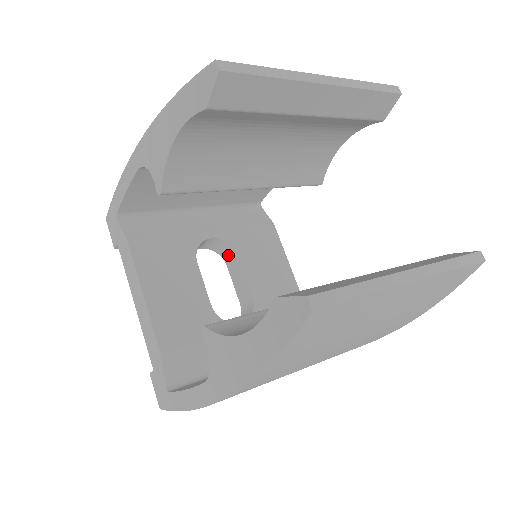
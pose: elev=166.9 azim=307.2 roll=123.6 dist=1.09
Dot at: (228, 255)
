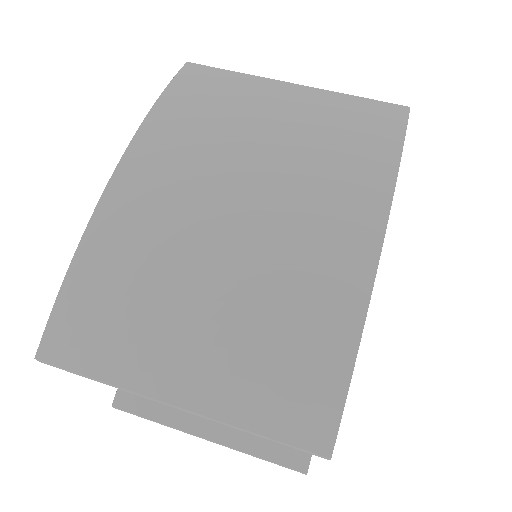
Dot at: occluded
